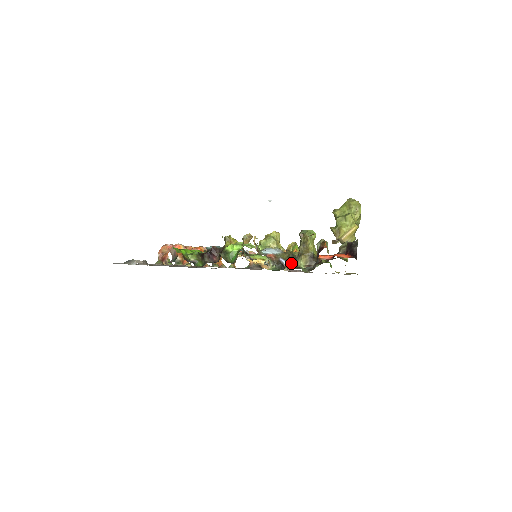
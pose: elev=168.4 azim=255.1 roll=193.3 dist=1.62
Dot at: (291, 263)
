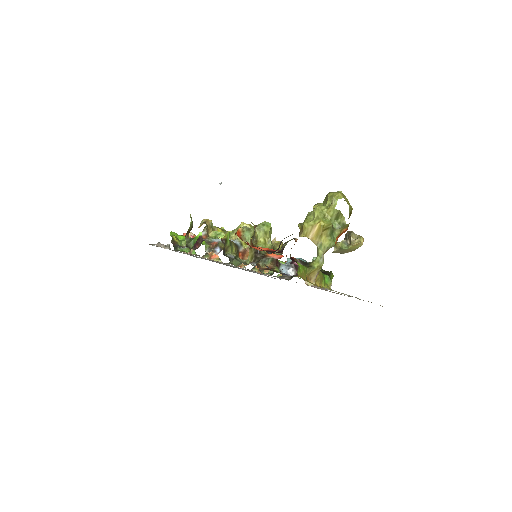
Dot at: occluded
